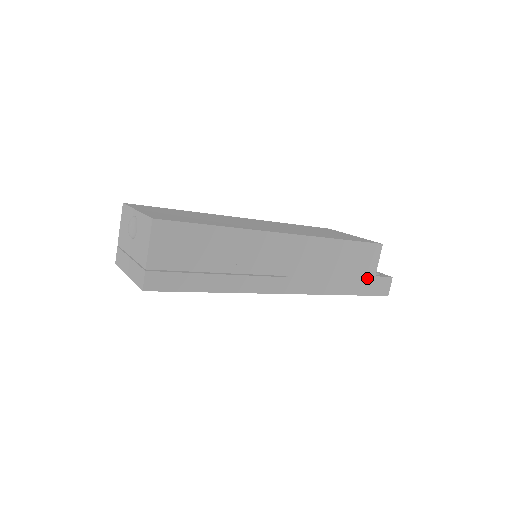
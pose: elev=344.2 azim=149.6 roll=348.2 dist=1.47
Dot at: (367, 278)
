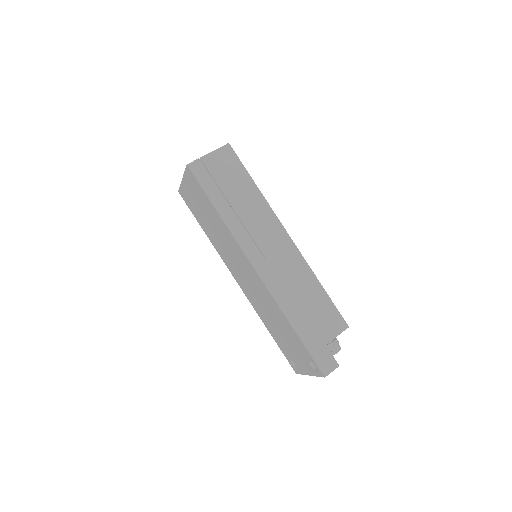
Dot at: (319, 337)
